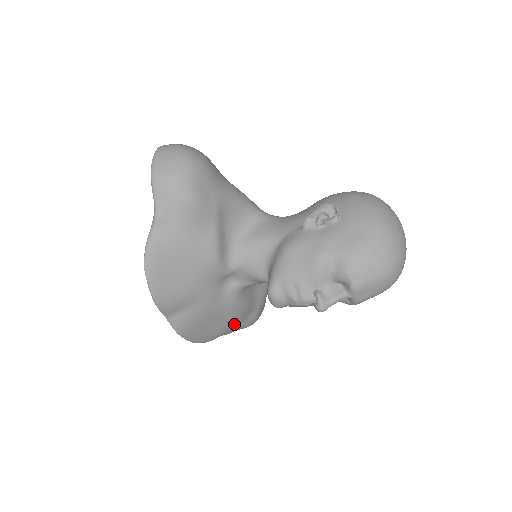
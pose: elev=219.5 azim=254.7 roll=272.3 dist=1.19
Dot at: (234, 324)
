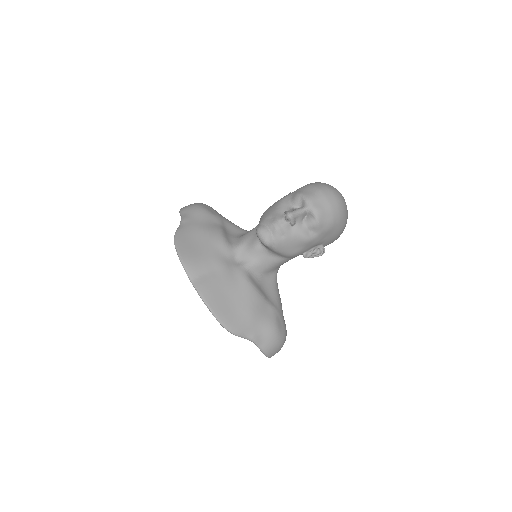
Dot at: (252, 312)
